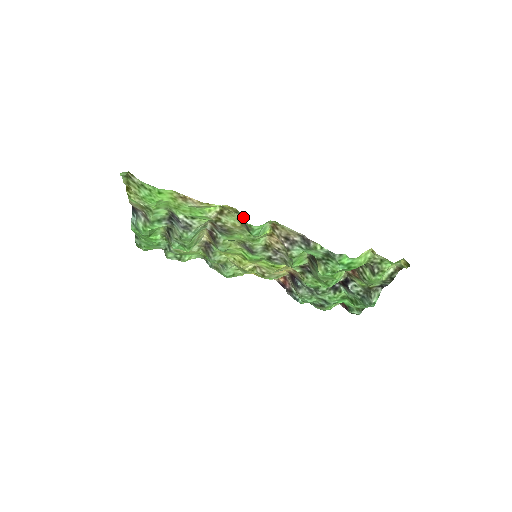
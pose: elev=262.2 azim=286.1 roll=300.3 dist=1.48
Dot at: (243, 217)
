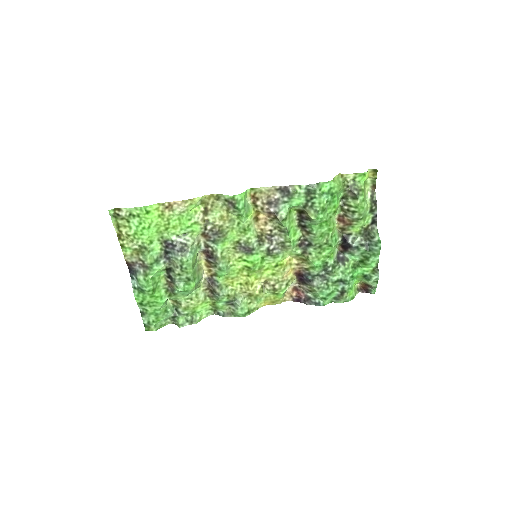
Dot at: (224, 195)
